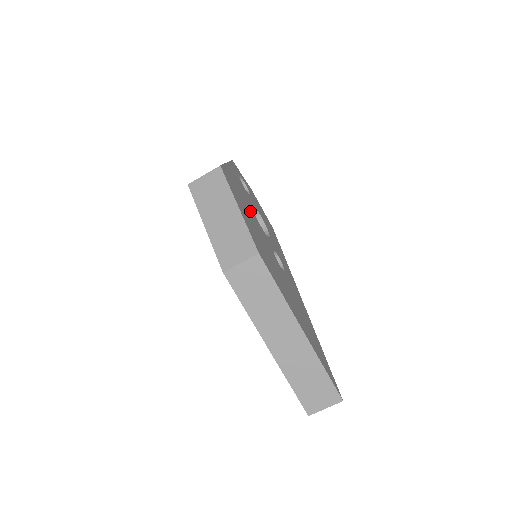
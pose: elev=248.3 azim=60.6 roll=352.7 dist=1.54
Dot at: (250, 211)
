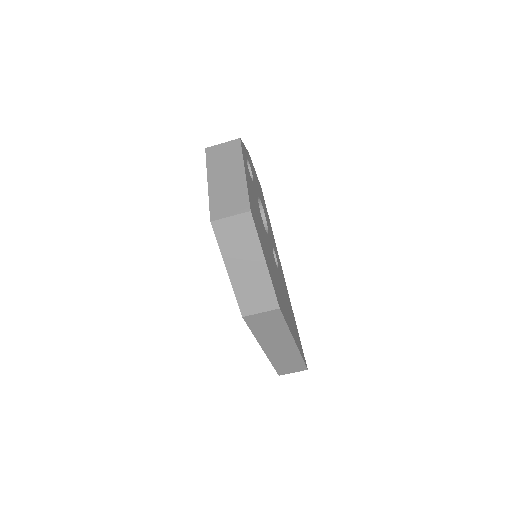
Dot at: (262, 228)
